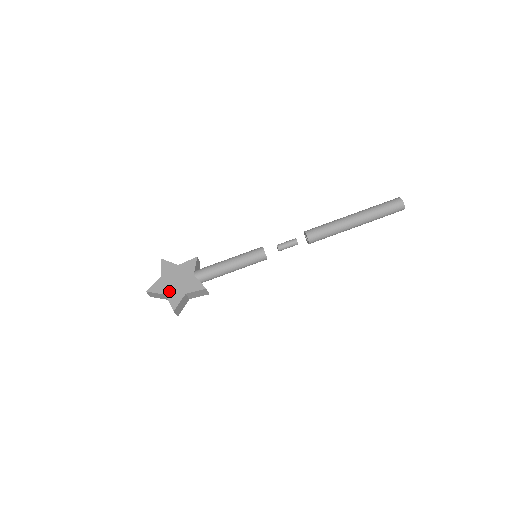
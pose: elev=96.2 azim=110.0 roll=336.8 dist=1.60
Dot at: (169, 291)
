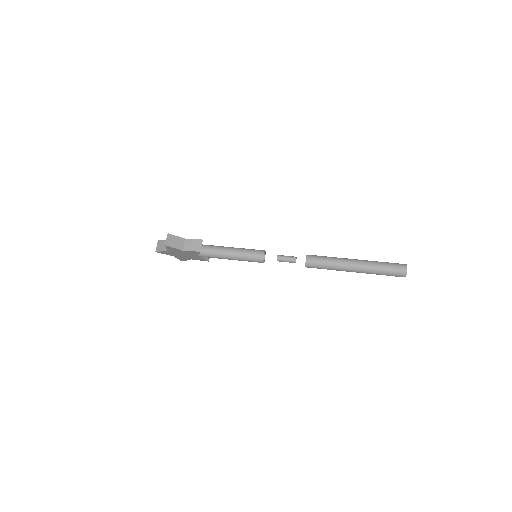
Dot at: occluded
